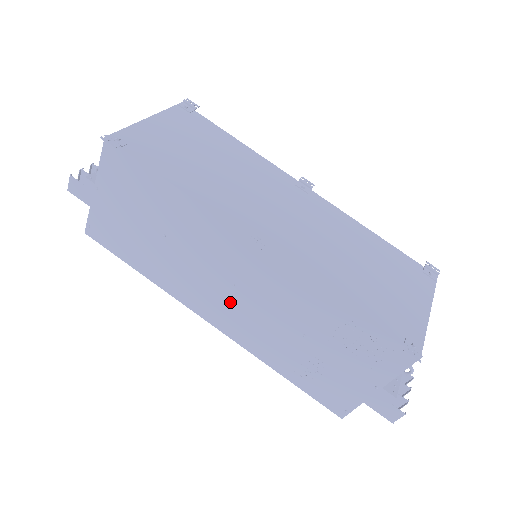
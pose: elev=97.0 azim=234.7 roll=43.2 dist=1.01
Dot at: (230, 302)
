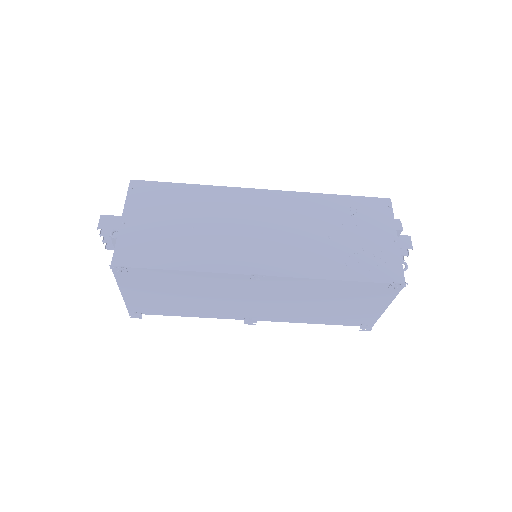
Dot at: occluded
